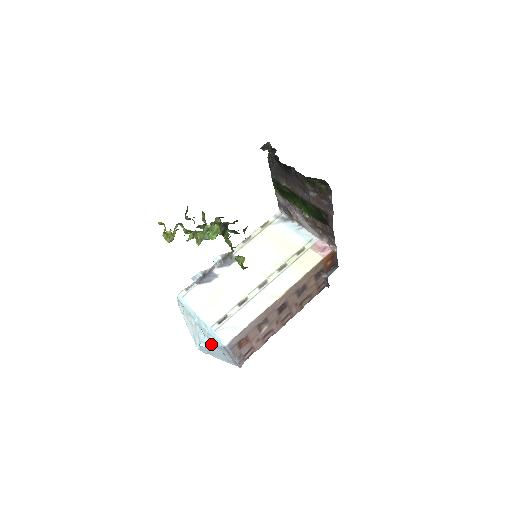
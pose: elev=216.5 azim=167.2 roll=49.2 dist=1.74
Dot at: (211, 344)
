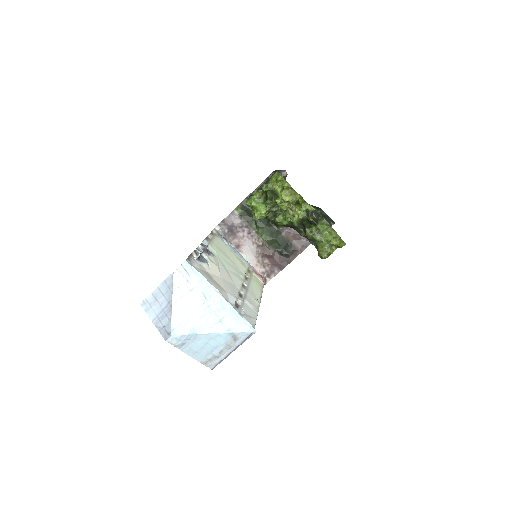
Dot at: (220, 330)
